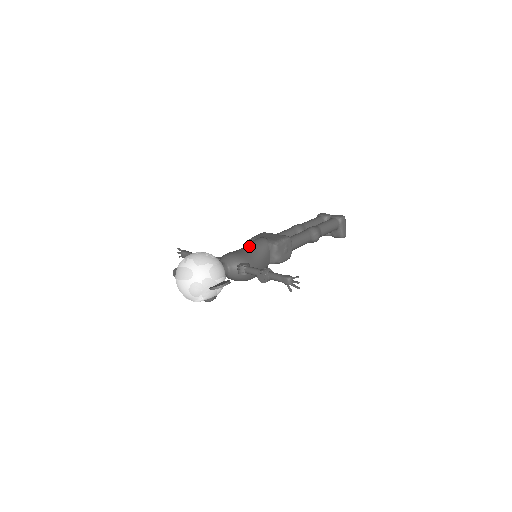
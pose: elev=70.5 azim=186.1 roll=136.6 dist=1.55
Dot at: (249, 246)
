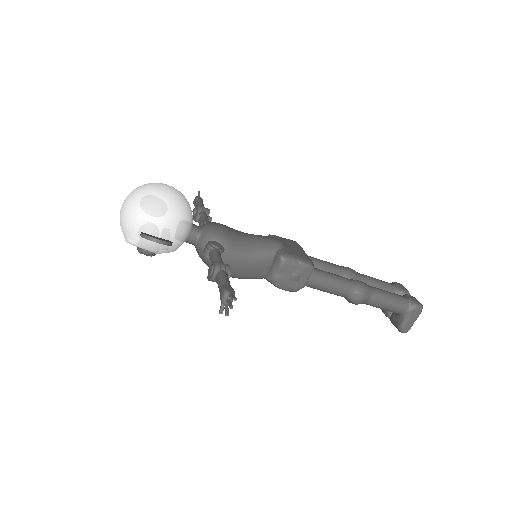
Dot at: (253, 236)
